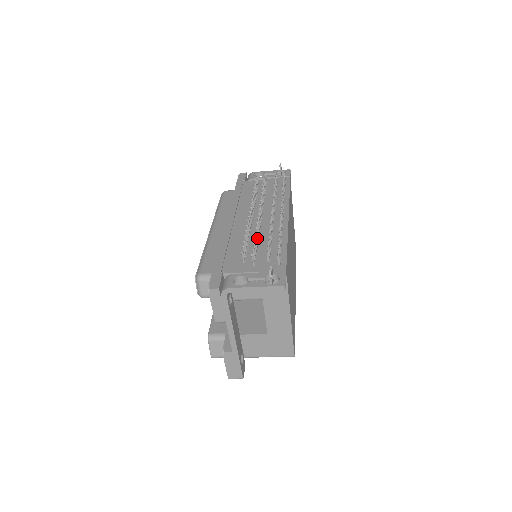
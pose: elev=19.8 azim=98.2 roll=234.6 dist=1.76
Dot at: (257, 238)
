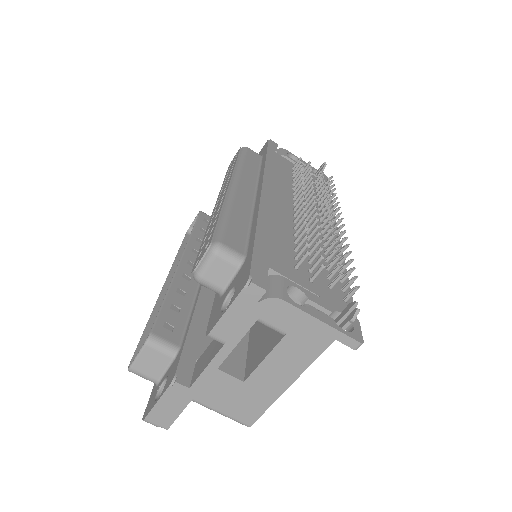
Dot at: (314, 241)
